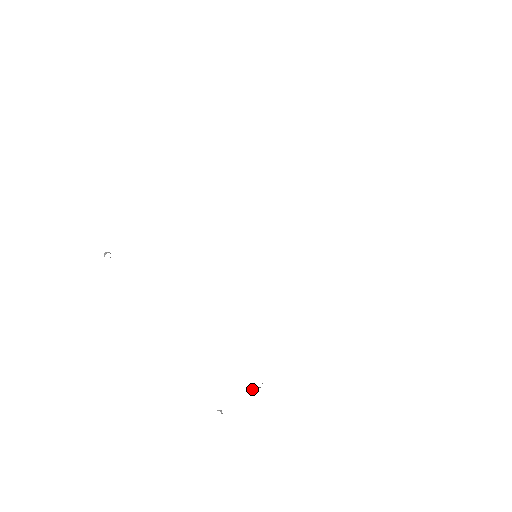
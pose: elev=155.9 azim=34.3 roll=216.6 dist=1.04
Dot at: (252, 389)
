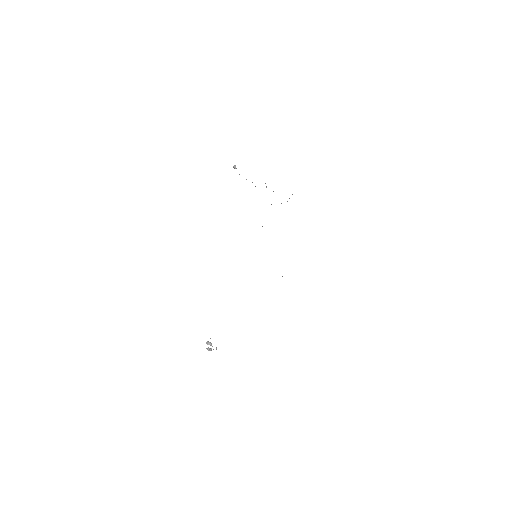
Dot at: occluded
